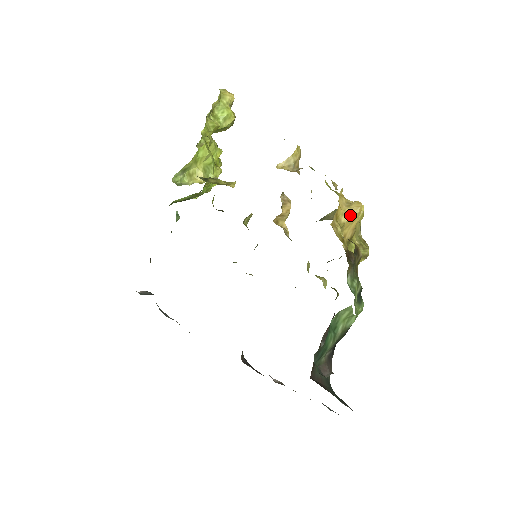
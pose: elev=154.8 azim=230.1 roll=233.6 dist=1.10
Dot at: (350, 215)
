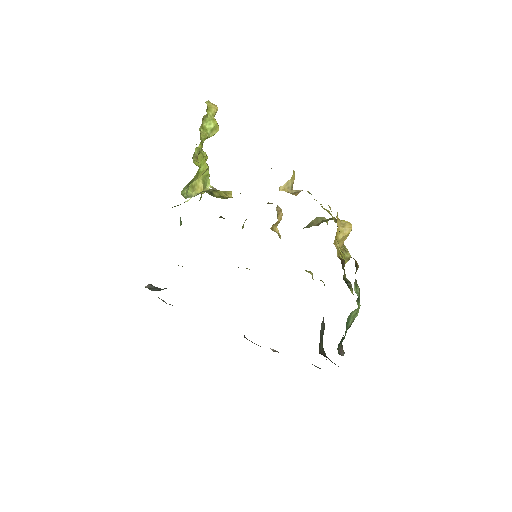
Dot at: (345, 234)
